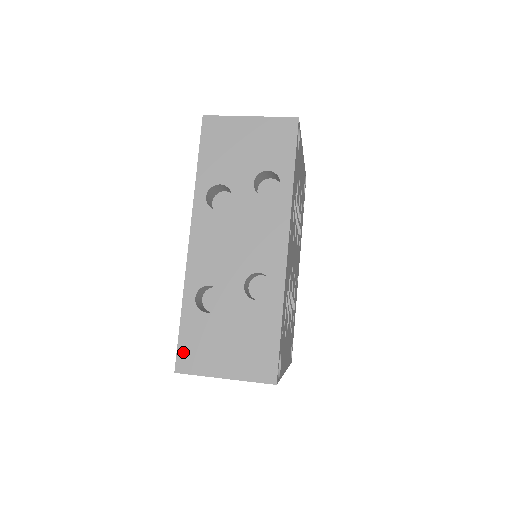
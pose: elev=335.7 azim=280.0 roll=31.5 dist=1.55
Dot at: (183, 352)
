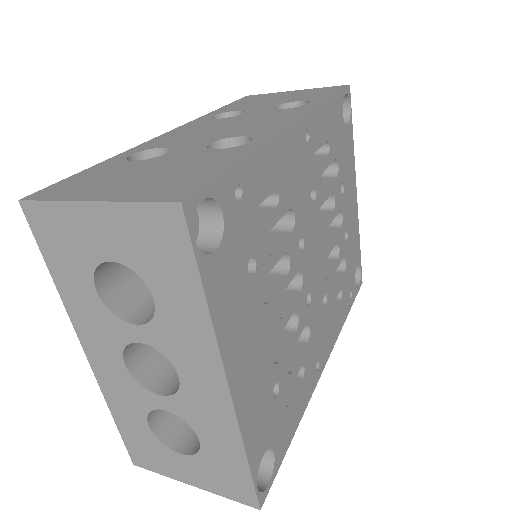
Dot at: (58, 185)
